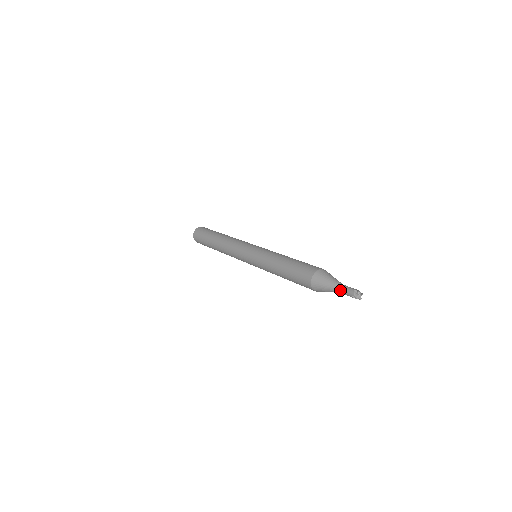
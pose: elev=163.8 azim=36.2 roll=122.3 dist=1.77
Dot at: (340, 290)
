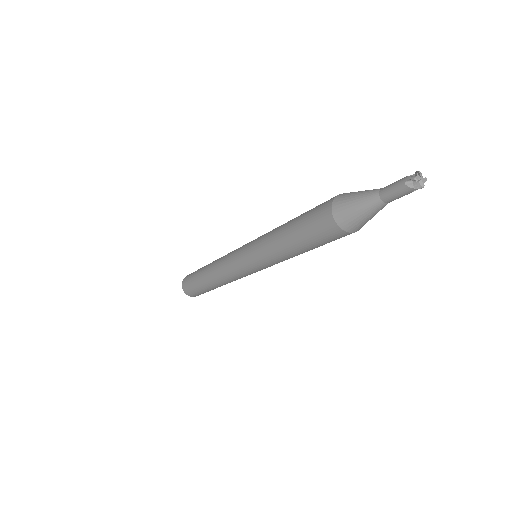
Dot at: (382, 191)
